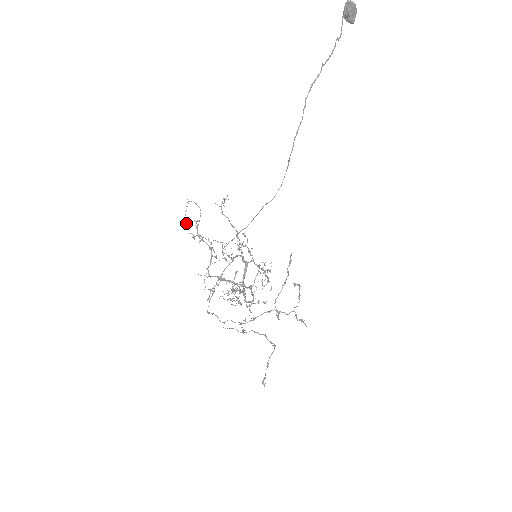
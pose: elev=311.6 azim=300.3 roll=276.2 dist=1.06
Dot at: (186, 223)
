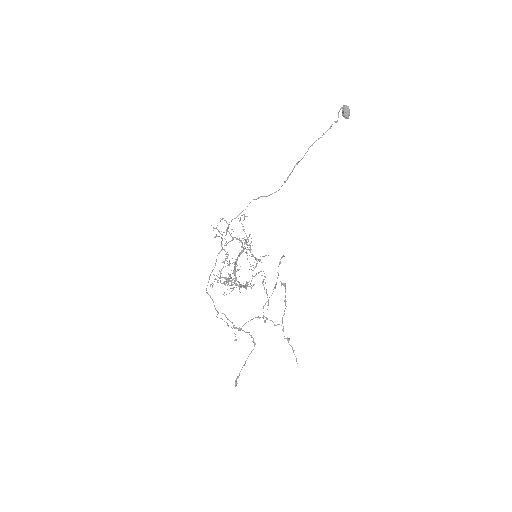
Dot at: (216, 235)
